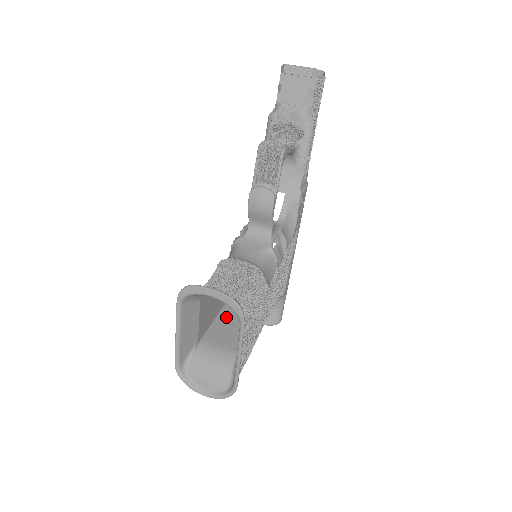
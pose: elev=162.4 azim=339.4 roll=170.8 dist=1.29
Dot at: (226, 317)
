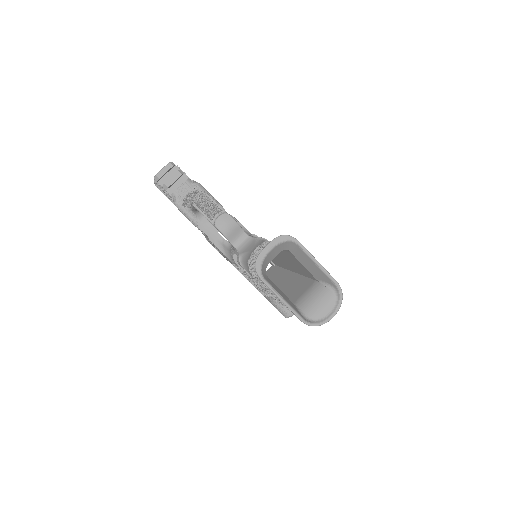
Dot at: (286, 293)
